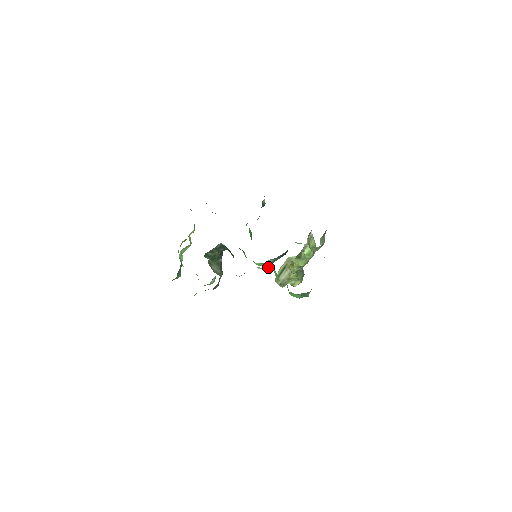
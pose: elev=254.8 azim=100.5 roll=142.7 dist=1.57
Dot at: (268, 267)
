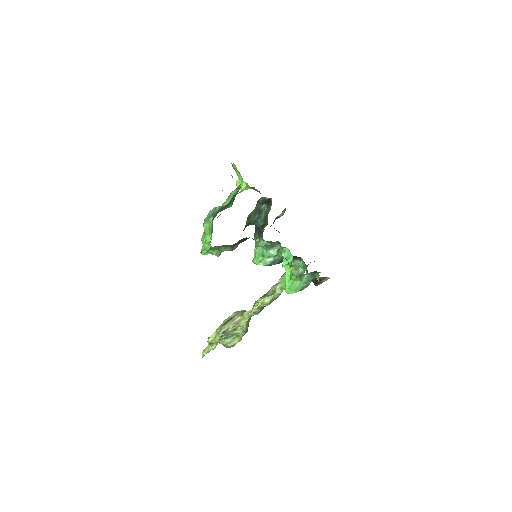
Dot at: (279, 254)
